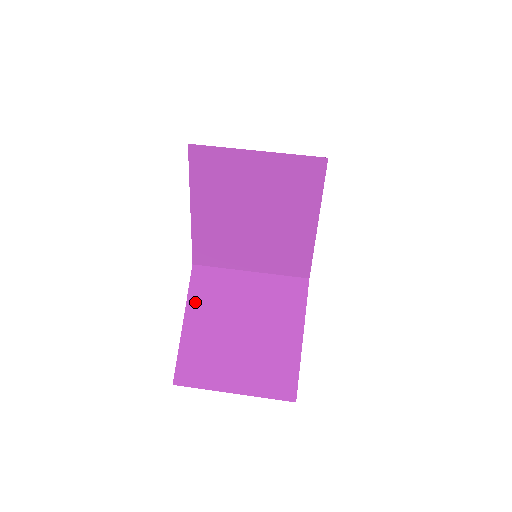
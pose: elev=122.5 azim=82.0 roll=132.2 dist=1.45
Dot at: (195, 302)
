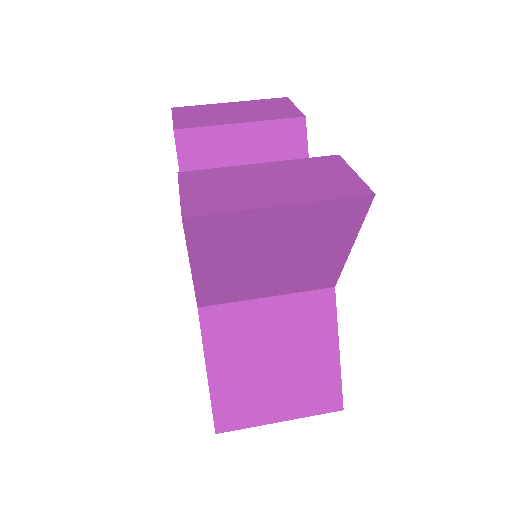
Dot at: (214, 348)
